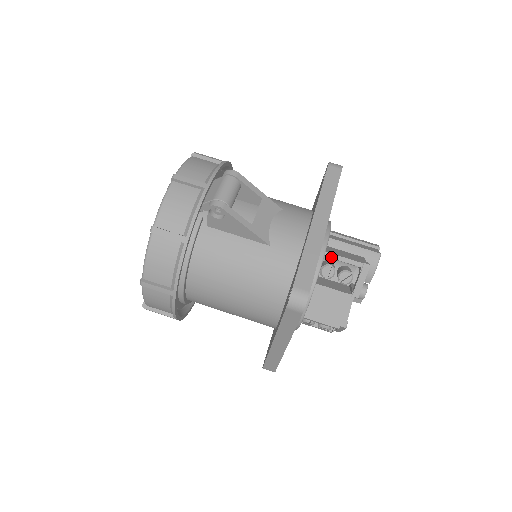
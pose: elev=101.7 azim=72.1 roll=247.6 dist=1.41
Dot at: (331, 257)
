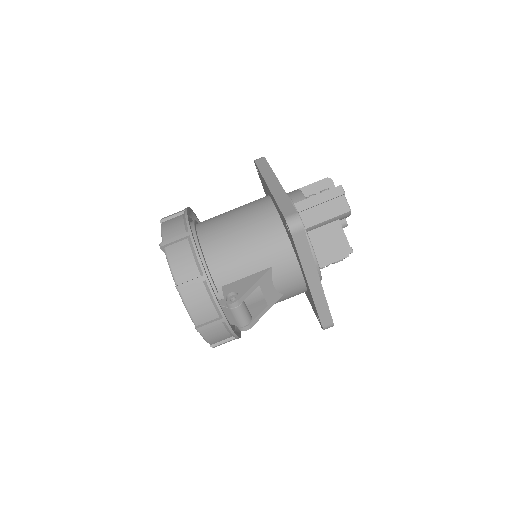
Dot at: occluded
